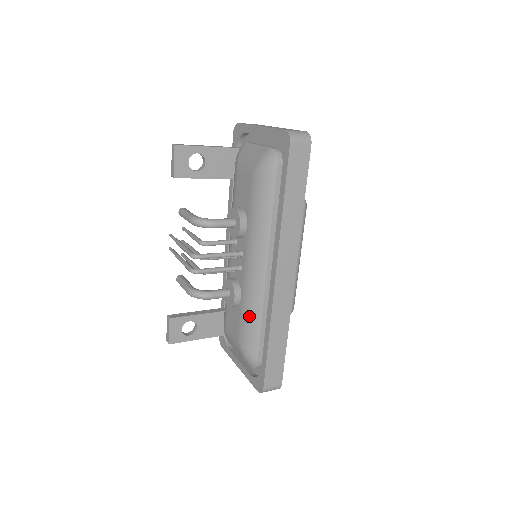
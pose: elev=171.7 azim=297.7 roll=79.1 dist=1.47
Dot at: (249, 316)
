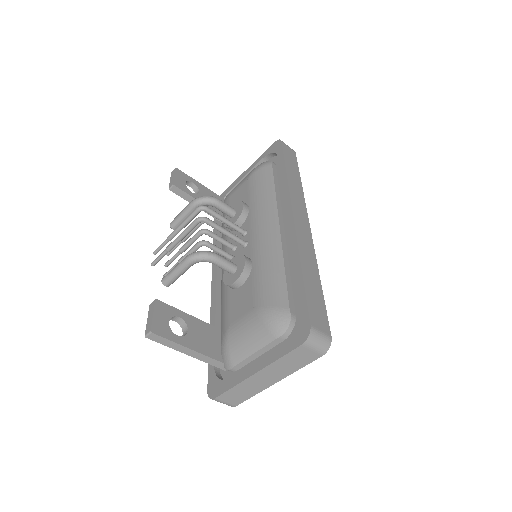
Dot at: (267, 269)
